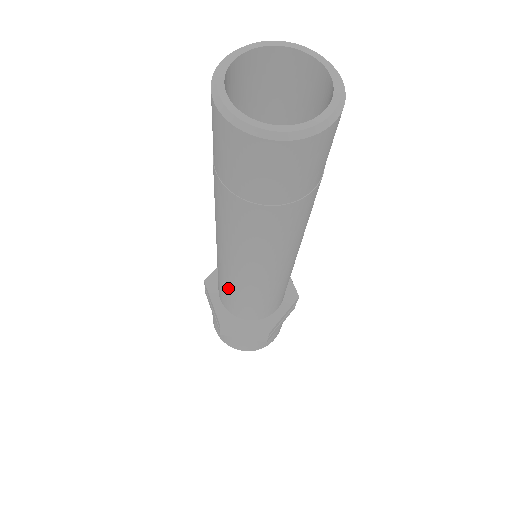
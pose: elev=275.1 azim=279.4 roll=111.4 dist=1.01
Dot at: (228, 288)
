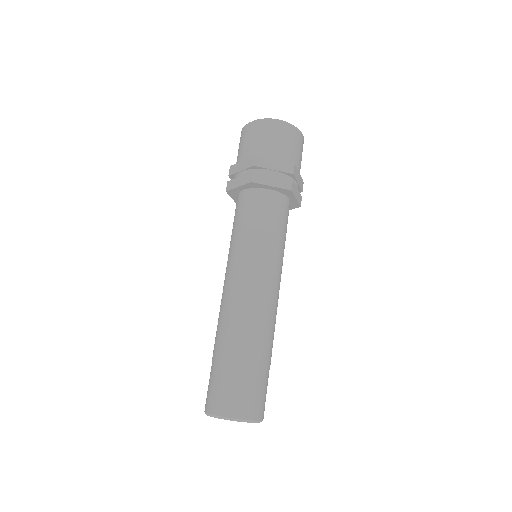
Dot at: occluded
